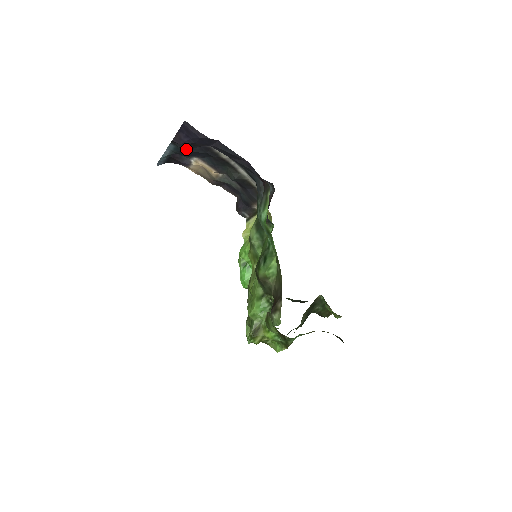
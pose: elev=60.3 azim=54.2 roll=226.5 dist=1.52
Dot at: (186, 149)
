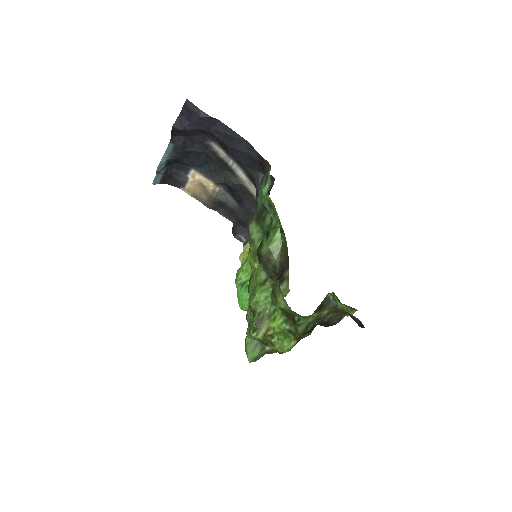
Dot at: (185, 146)
